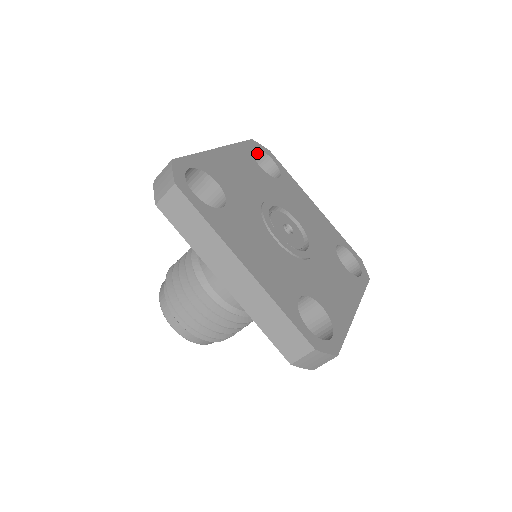
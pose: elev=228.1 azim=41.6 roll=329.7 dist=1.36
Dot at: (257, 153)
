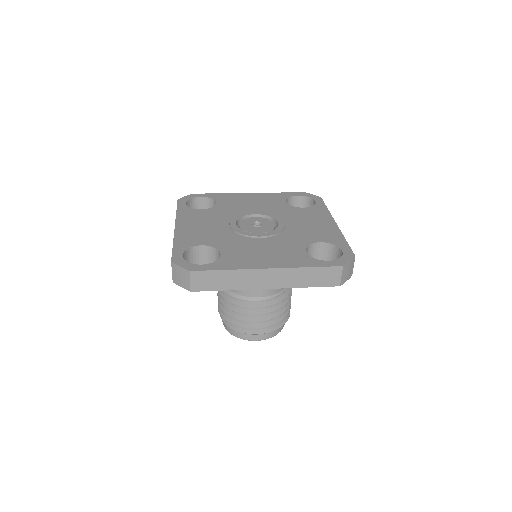
Dot at: (306, 200)
